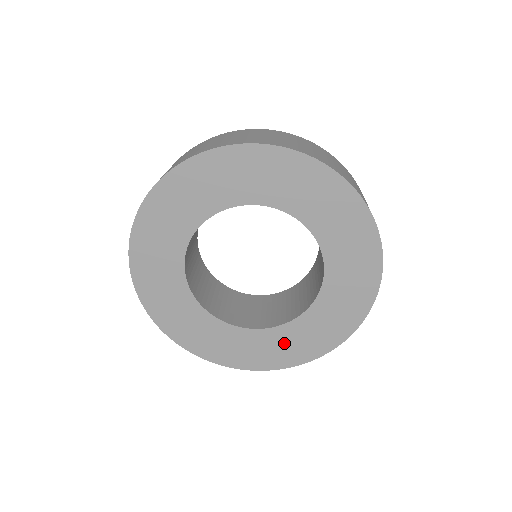
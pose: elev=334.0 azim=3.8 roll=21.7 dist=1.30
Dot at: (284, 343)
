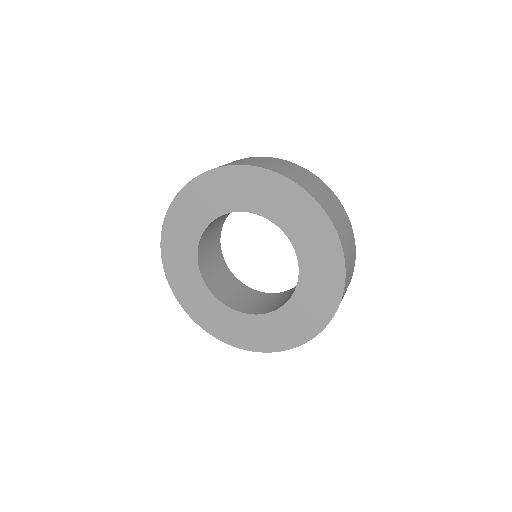
Dot at: (239, 327)
